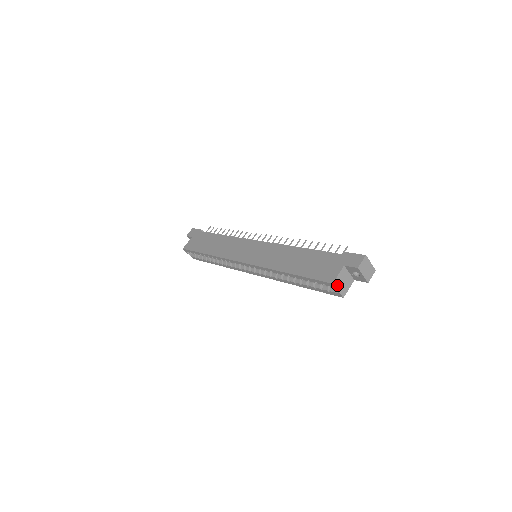
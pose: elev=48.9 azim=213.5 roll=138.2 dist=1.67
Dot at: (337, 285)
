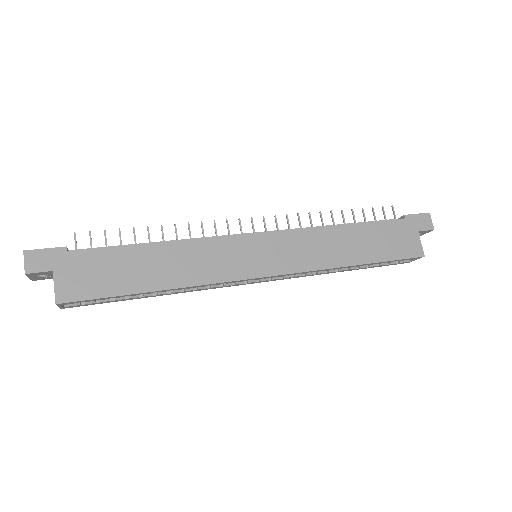
Dot at: occluded
